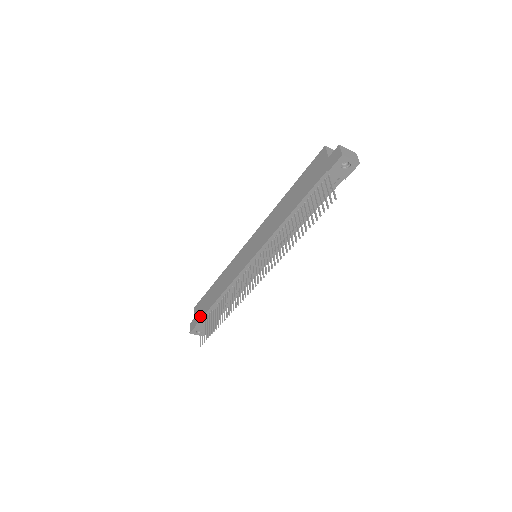
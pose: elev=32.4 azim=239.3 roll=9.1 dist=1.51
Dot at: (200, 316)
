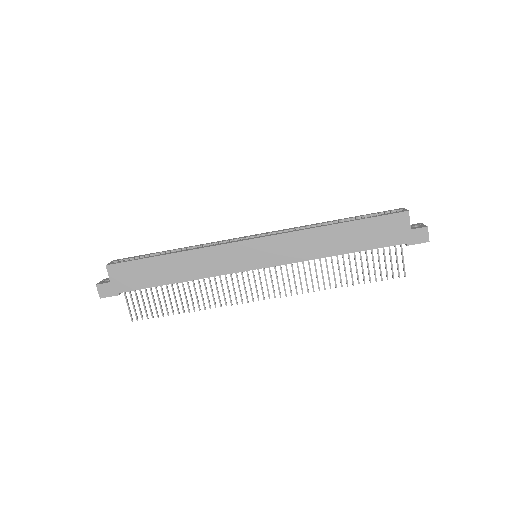
Dot at: (131, 287)
